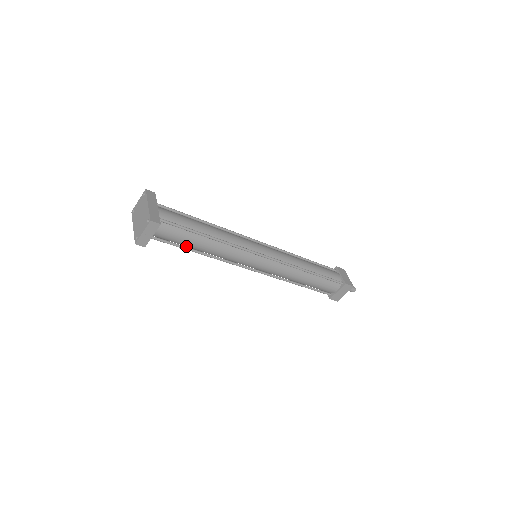
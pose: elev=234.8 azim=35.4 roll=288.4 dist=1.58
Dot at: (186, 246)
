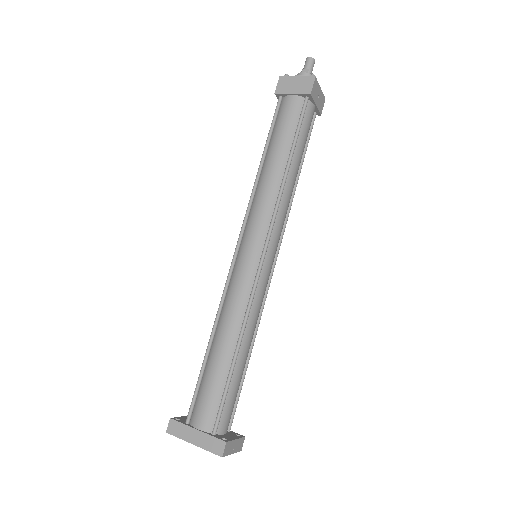
Dot at: occluded
